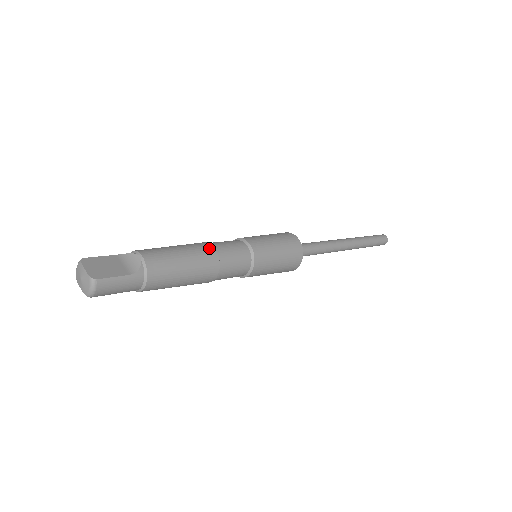
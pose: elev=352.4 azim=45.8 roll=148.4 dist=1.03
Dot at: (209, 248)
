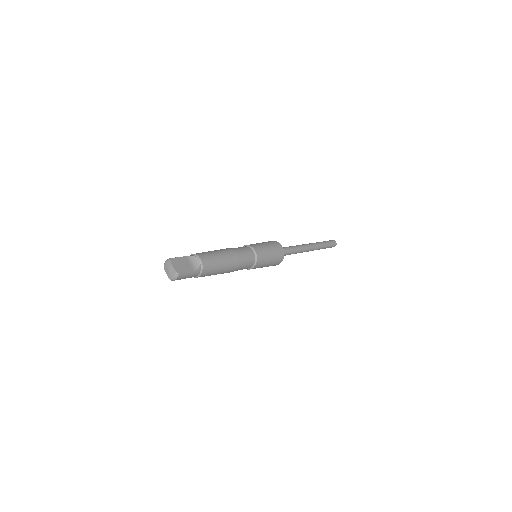
Dot at: (234, 254)
